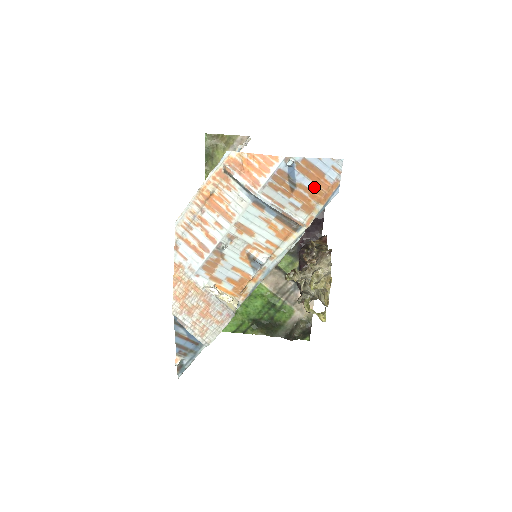
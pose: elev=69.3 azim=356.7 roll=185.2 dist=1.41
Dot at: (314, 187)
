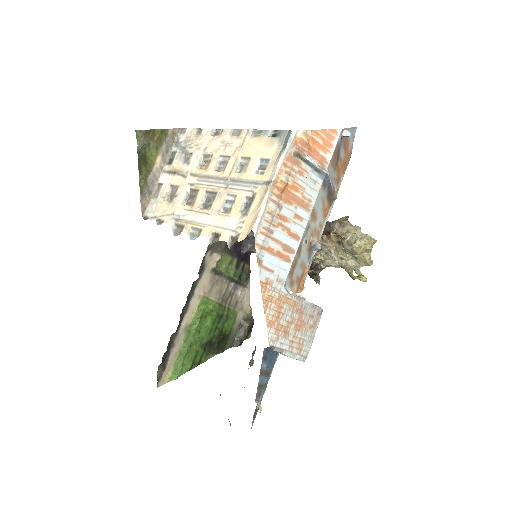
Dot at: (343, 158)
